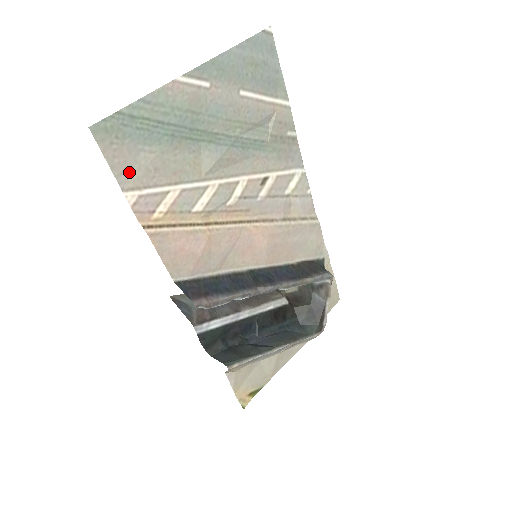
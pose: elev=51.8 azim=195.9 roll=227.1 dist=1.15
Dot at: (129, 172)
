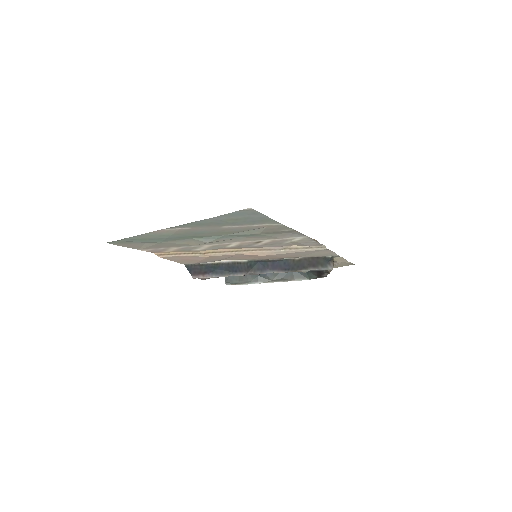
Dot at: (140, 247)
